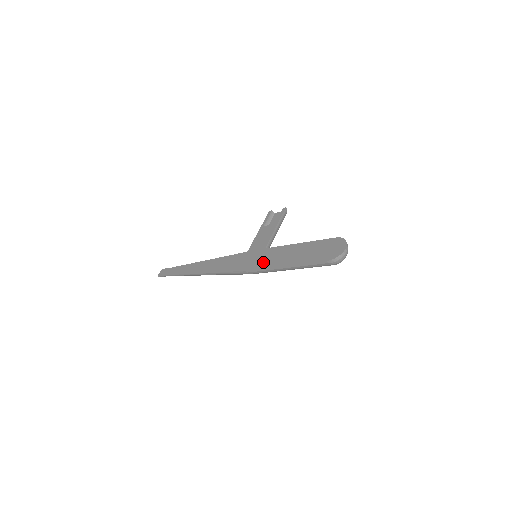
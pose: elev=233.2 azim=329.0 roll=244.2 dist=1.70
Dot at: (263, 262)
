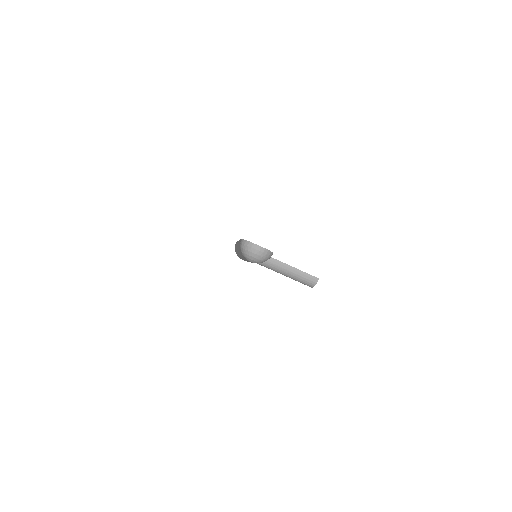
Dot at: occluded
